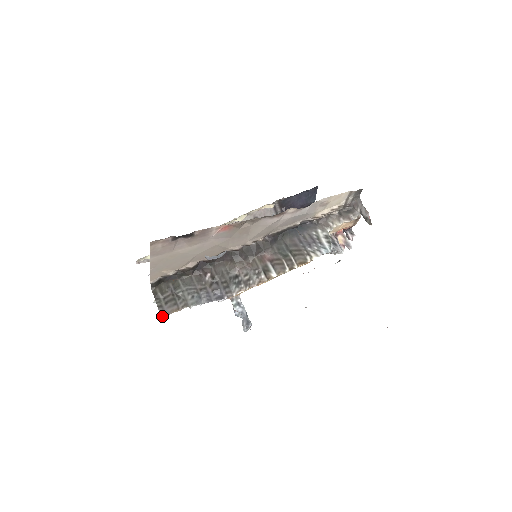
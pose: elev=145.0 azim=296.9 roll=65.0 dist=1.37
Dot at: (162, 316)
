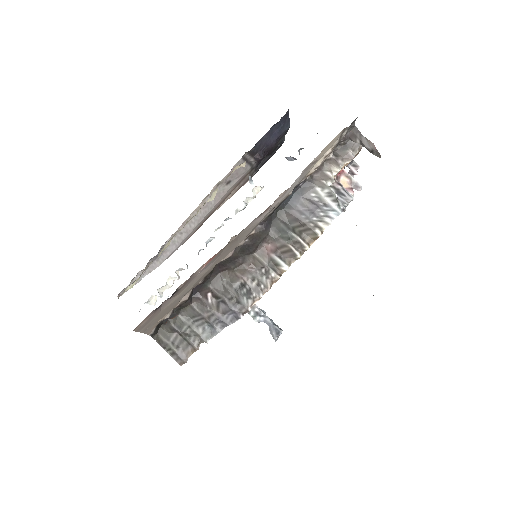
Dot at: (180, 364)
